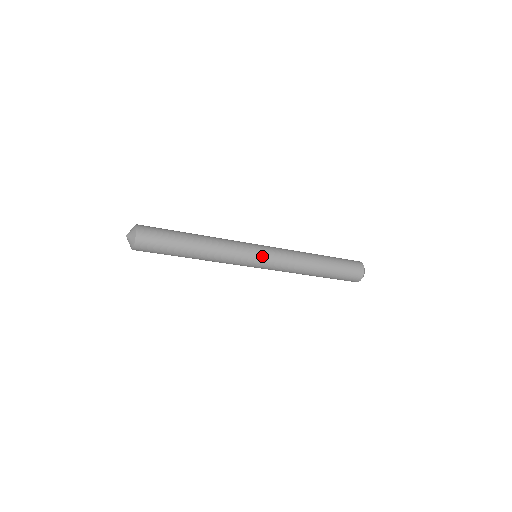
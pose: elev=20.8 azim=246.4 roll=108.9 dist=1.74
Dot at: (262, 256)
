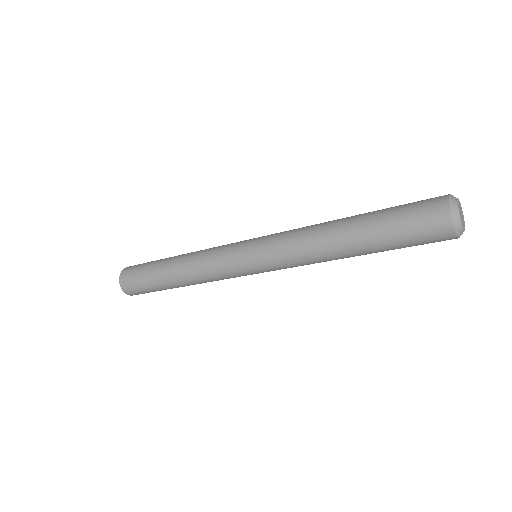
Dot at: (251, 265)
